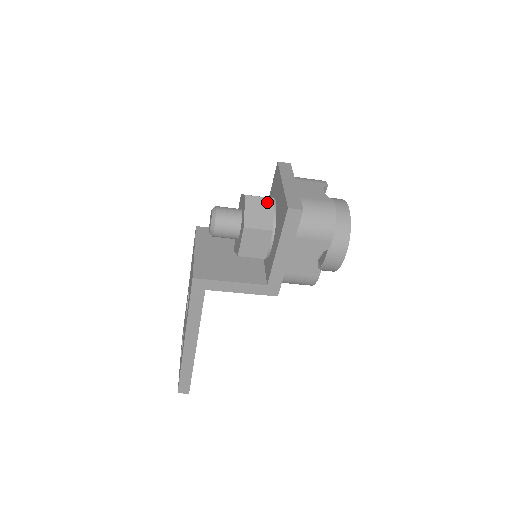
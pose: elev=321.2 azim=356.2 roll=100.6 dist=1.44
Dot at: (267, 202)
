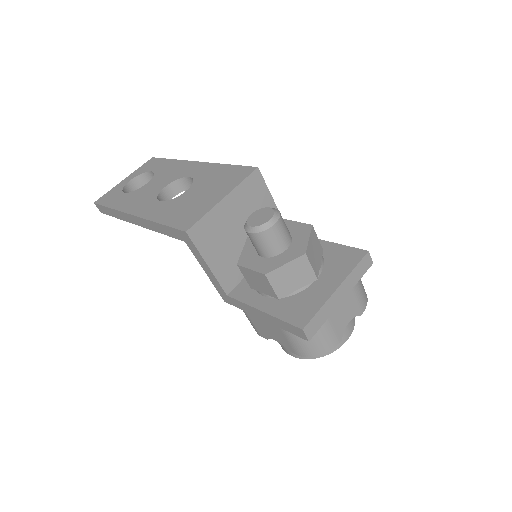
Dot at: (309, 276)
